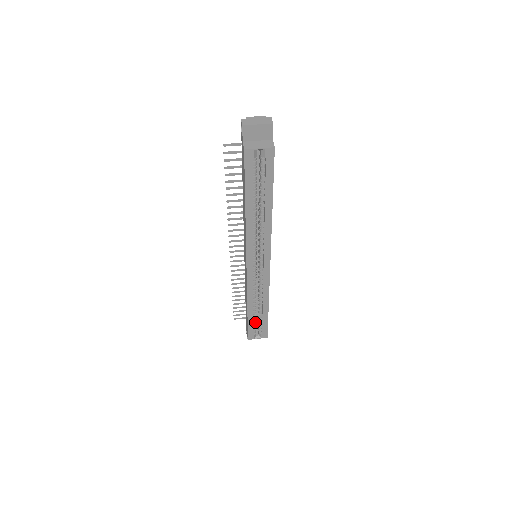
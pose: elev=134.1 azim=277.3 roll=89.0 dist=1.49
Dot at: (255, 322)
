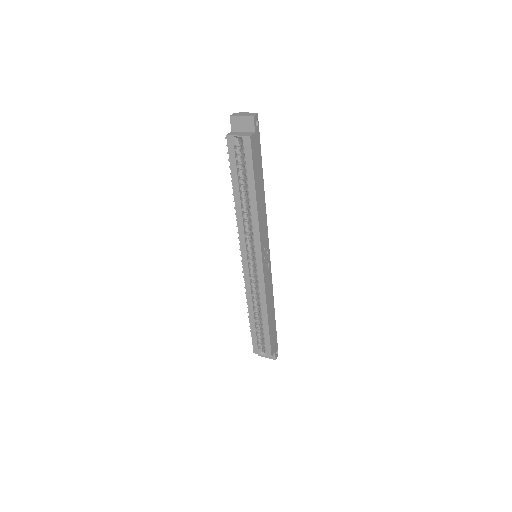
Dot at: (259, 333)
